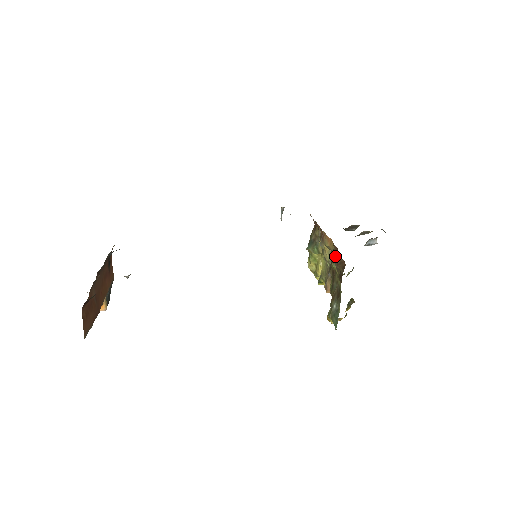
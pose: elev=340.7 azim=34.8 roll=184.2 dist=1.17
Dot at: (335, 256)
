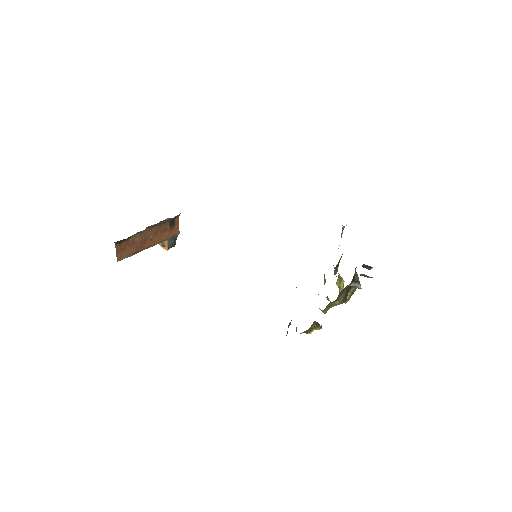
Dot at: occluded
